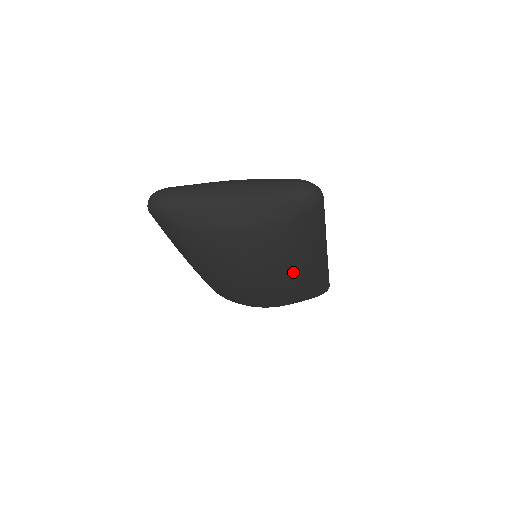
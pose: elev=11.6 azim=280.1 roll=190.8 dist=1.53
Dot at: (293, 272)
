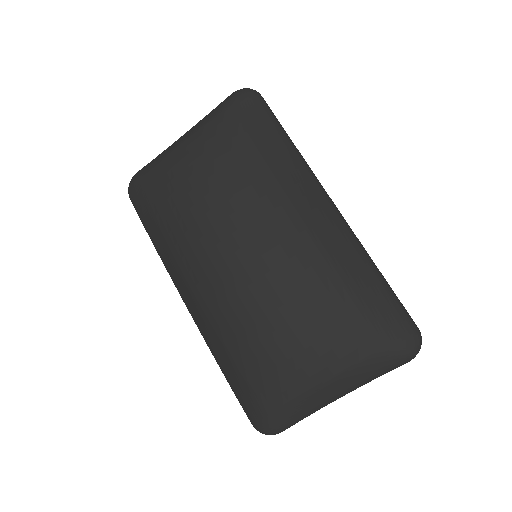
Dot at: (265, 186)
